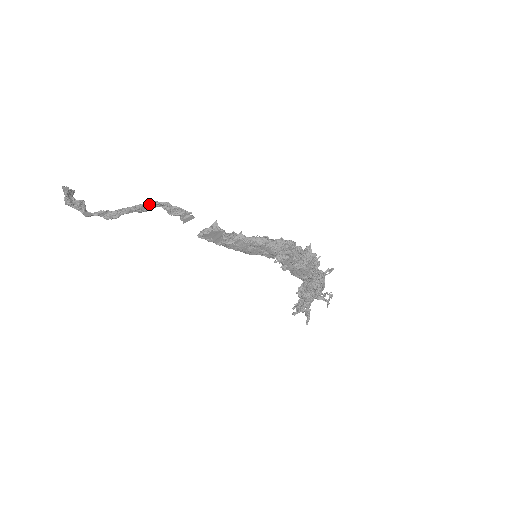
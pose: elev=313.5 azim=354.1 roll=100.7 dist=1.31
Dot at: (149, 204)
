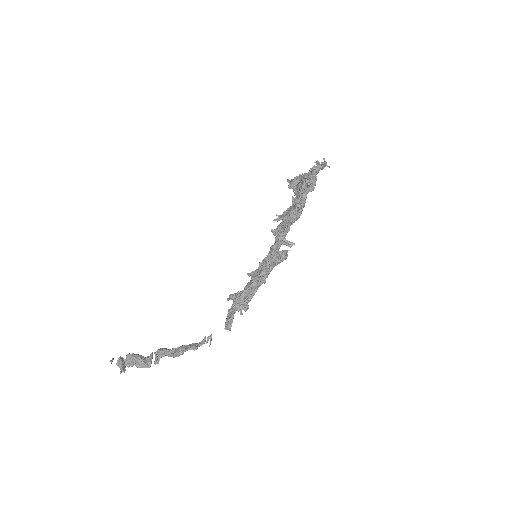
Dot at: occluded
